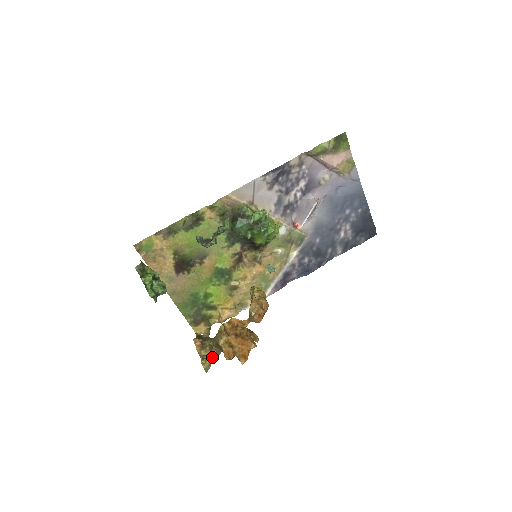
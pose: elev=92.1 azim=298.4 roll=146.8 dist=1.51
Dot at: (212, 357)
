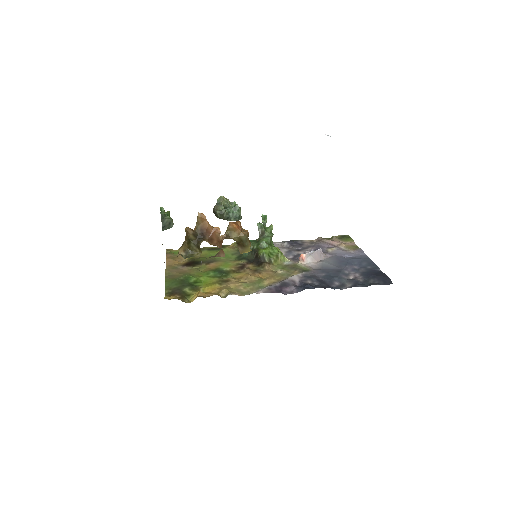
Dot at: occluded
